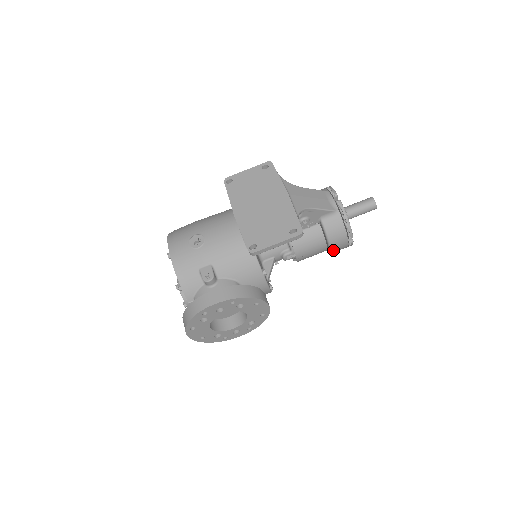
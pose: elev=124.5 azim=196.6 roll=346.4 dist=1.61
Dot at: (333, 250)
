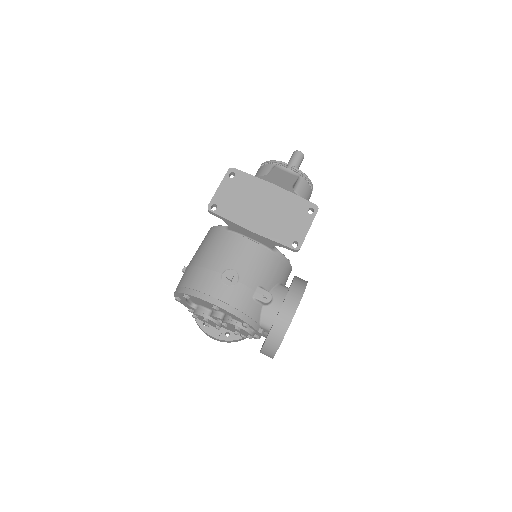
Dot at: occluded
